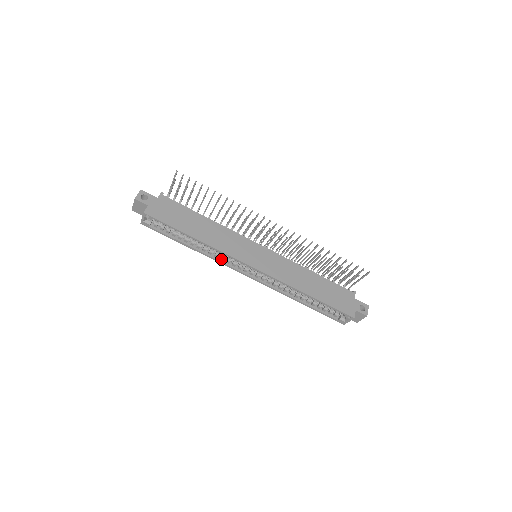
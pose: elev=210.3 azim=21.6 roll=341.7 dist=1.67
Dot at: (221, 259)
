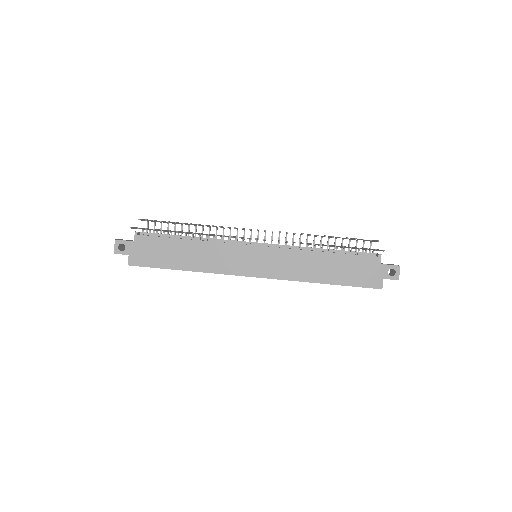
Dot at: occluded
